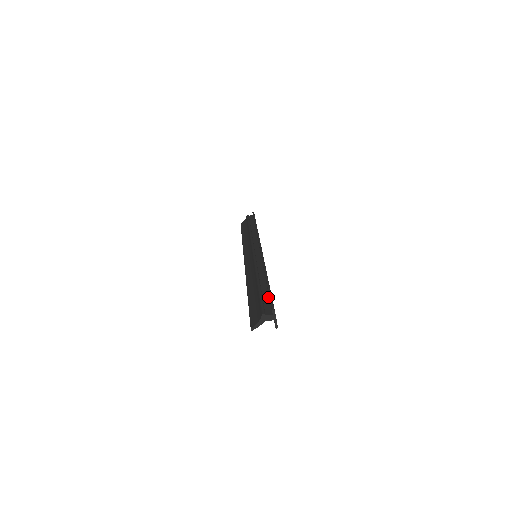
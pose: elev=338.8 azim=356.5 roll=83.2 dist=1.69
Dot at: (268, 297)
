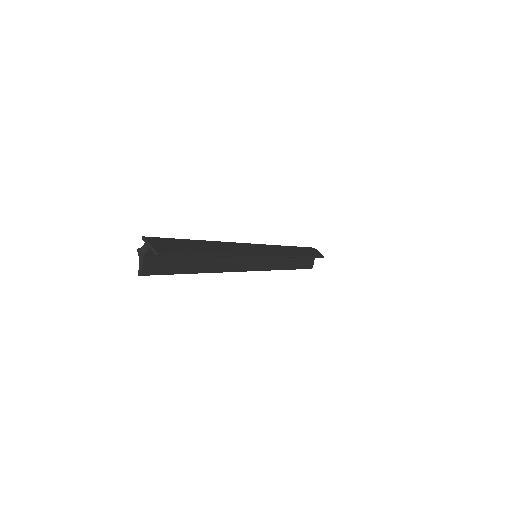
Dot at: occluded
